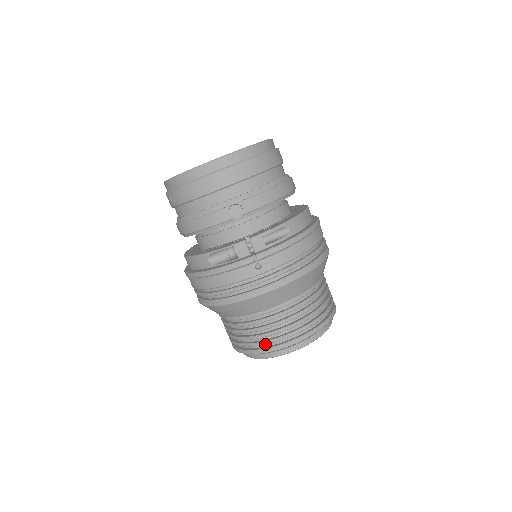
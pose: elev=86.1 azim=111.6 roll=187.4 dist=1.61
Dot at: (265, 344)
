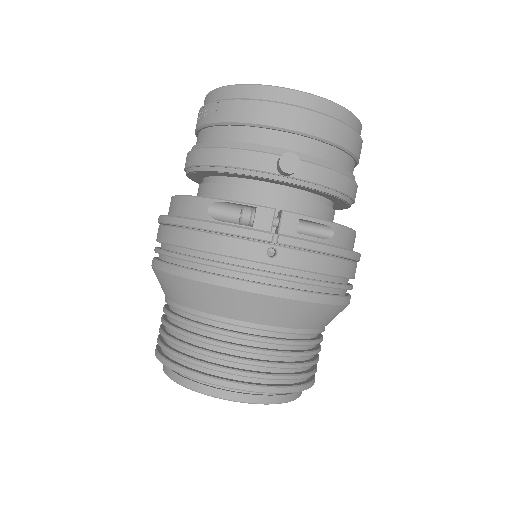
Dot at: (209, 368)
